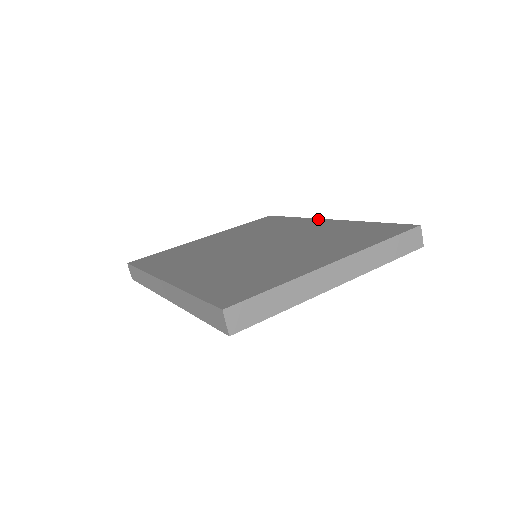
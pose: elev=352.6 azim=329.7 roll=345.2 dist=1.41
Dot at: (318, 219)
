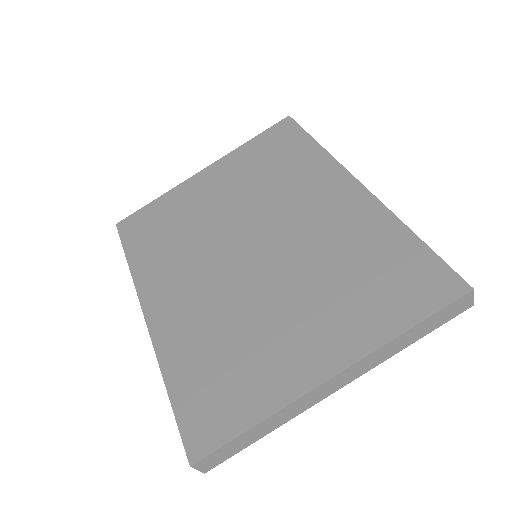
Dot at: (345, 173)
